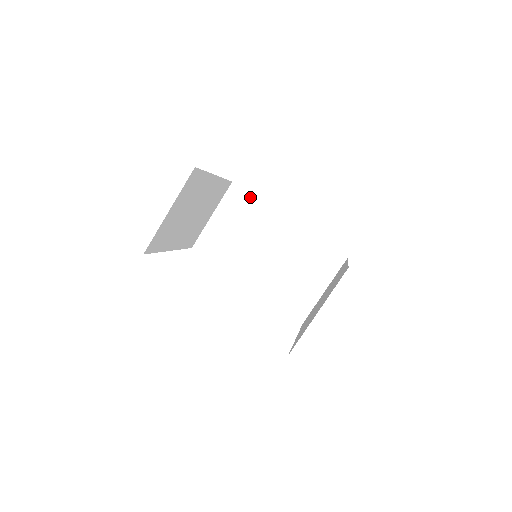
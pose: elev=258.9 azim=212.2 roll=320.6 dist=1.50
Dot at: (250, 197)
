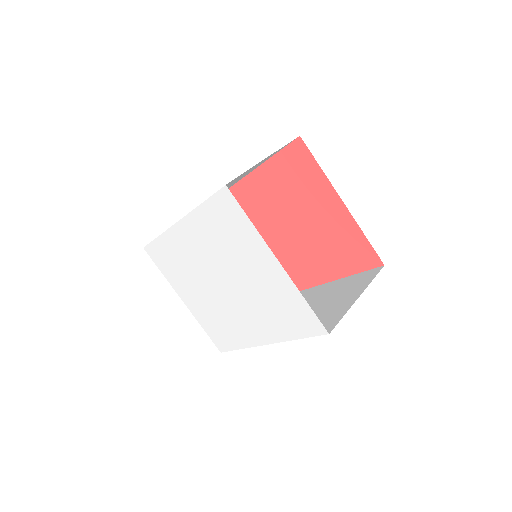
Dot at: occluded
